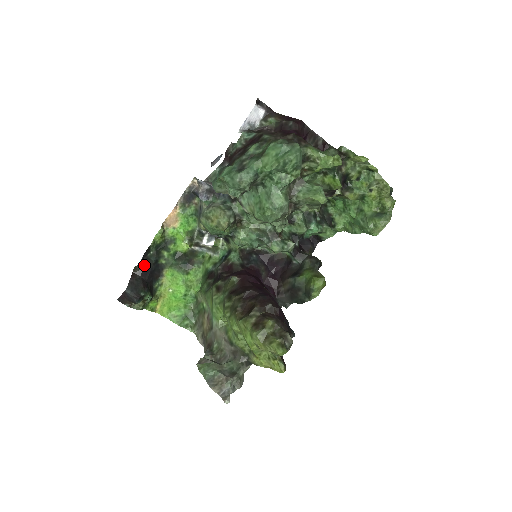
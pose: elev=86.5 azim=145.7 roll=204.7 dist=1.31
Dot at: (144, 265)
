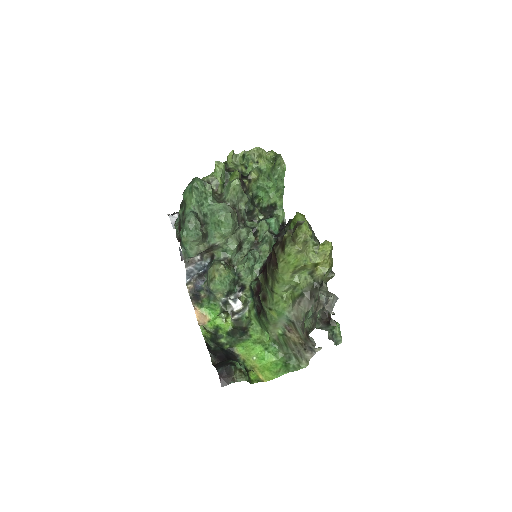
Dot at: (215, 355)
